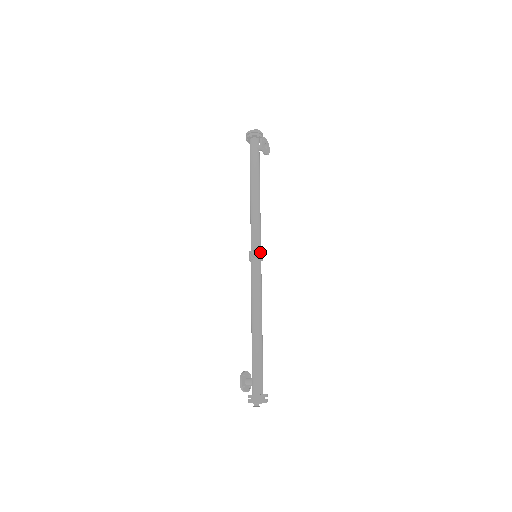
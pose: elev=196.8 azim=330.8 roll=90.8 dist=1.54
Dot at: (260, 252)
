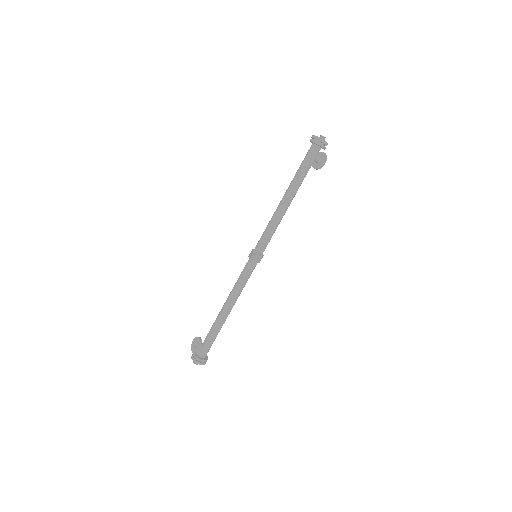
Dot at: occluded
